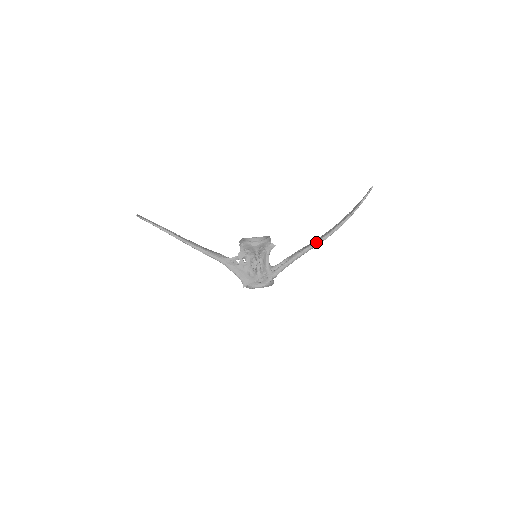
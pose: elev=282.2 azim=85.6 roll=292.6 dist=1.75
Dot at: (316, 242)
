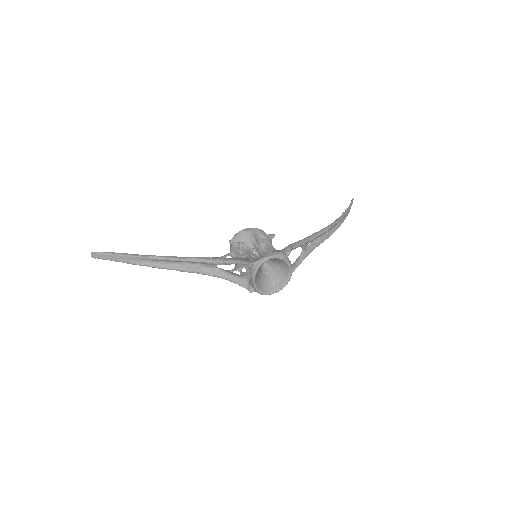
Dot at: (322, 229)
